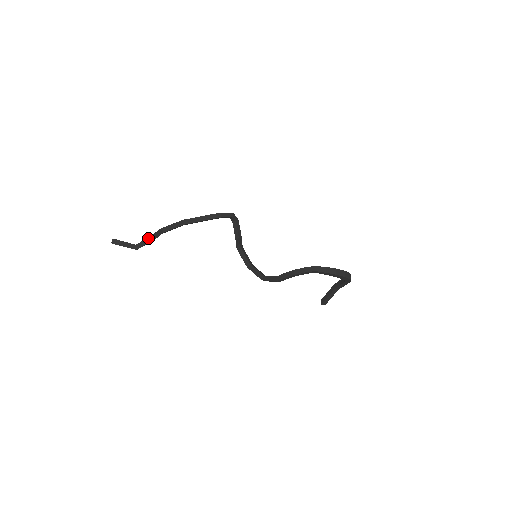
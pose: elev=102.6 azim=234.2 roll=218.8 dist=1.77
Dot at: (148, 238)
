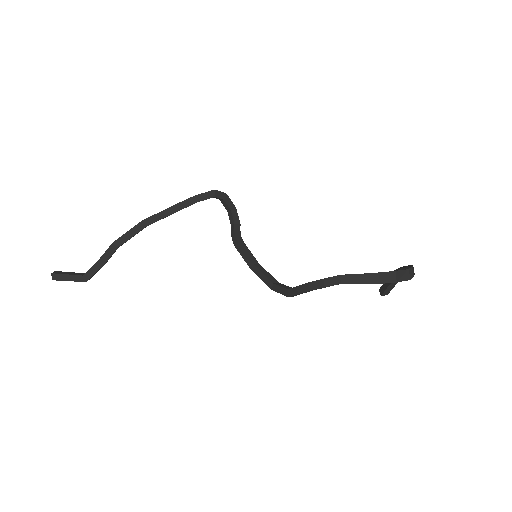
Dot at: (96, 263)
